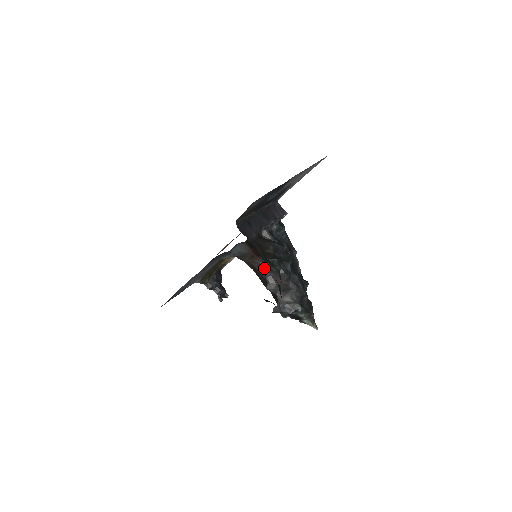
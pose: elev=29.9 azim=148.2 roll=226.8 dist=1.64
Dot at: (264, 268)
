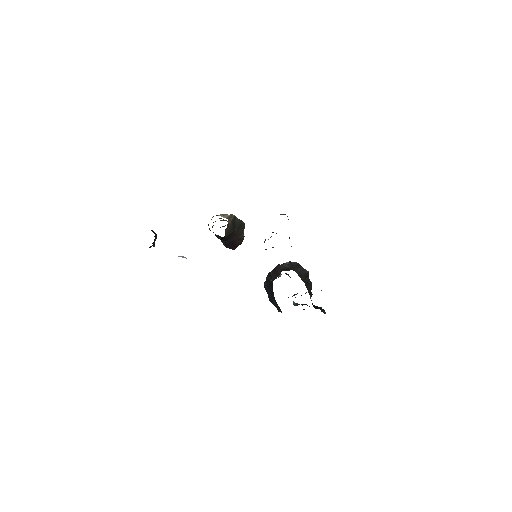
Dot at: (231, 235)
